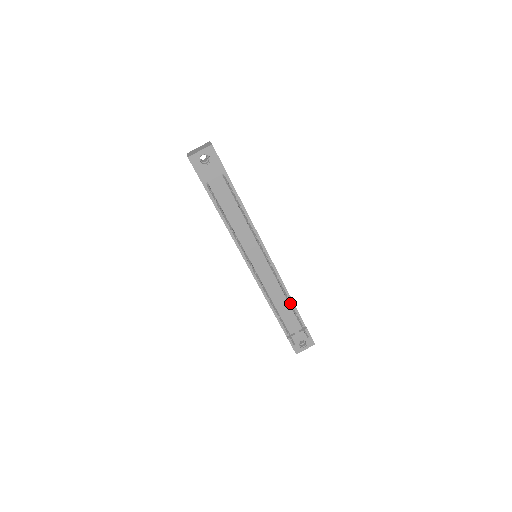
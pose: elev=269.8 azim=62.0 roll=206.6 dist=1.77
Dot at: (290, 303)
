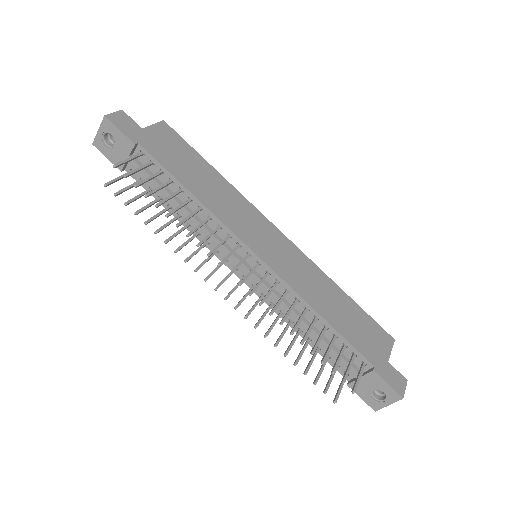
Dot at: (290, 334)
